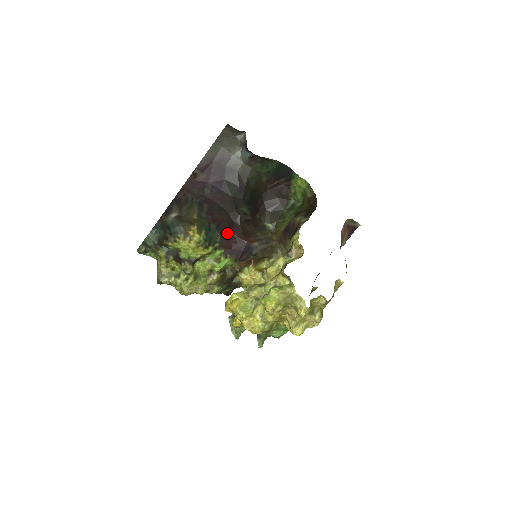
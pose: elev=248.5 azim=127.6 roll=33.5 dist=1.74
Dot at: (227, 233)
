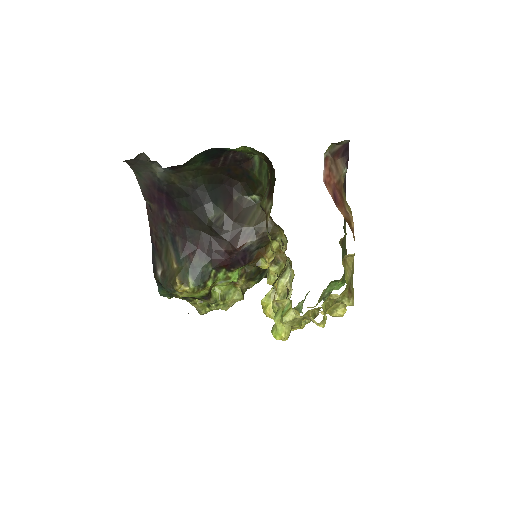
Dot at: (214, 254)
